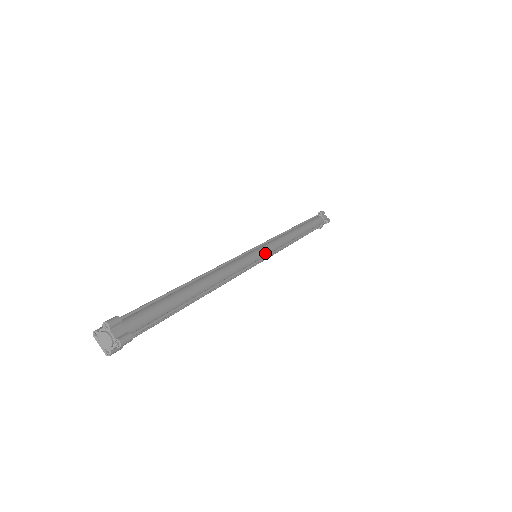
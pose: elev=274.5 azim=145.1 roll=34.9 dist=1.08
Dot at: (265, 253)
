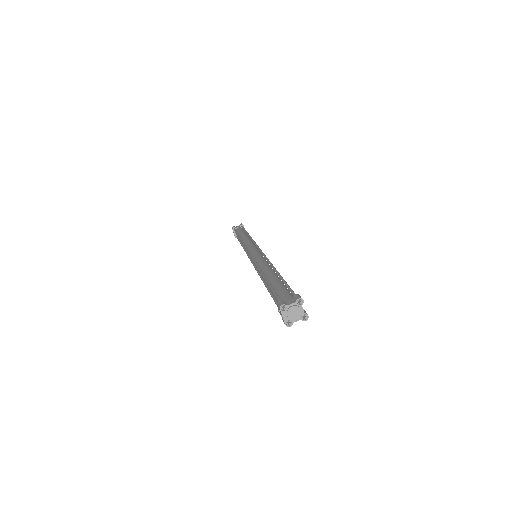
Dot at: occluded
